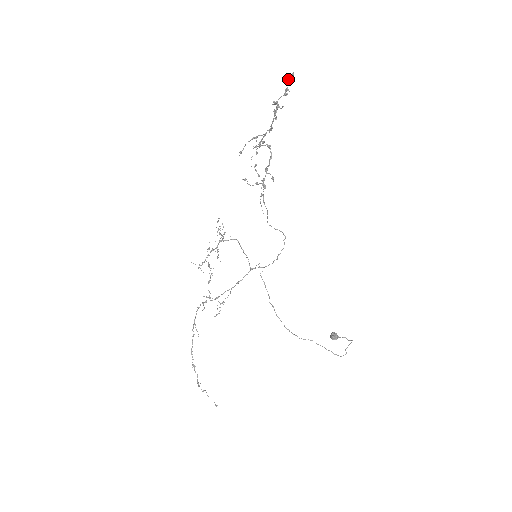
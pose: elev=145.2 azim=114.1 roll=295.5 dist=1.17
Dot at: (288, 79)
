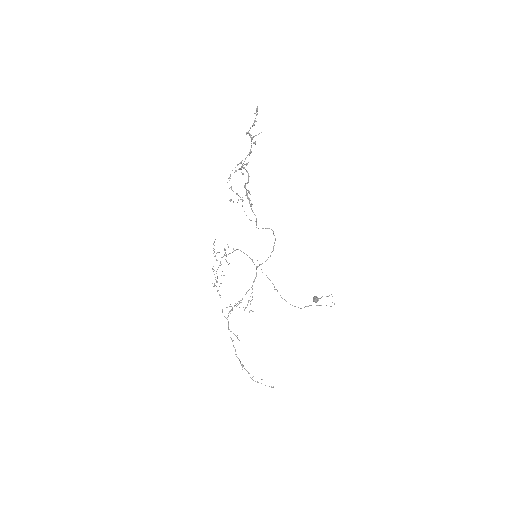
Dot at: (255, 113)
